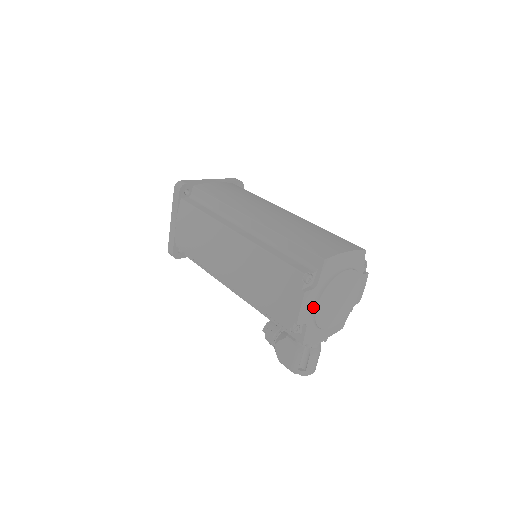
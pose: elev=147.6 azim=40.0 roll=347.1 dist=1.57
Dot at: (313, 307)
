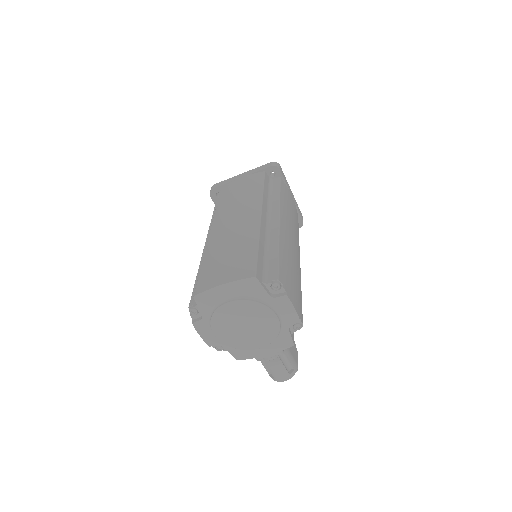
Dot at: (214, 334)
